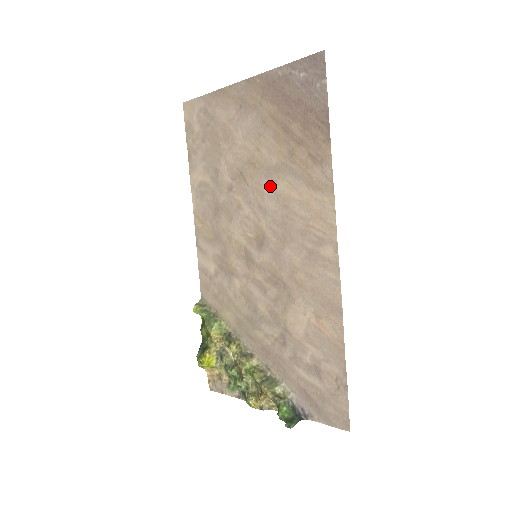
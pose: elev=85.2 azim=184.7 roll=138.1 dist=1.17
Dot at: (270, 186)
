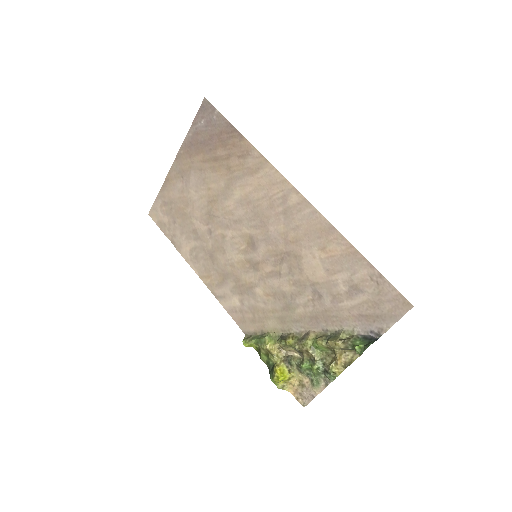
Dot at: (231, 202)
